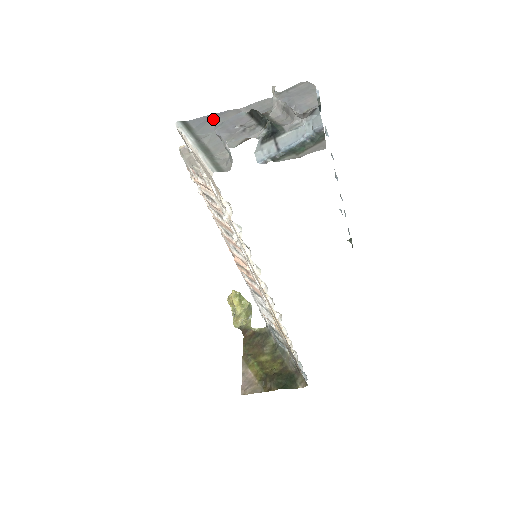
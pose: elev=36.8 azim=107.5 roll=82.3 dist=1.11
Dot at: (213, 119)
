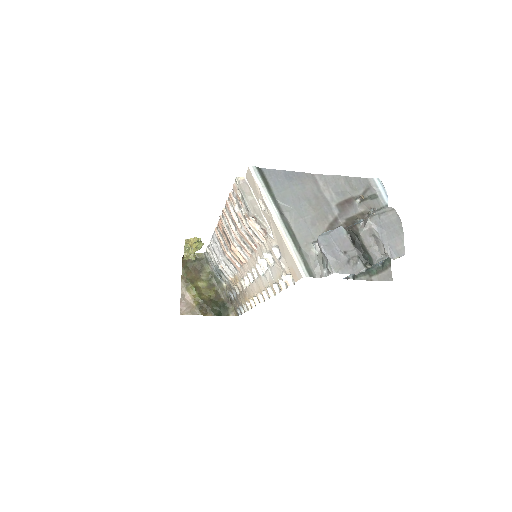
Dot at: (292, 183)
